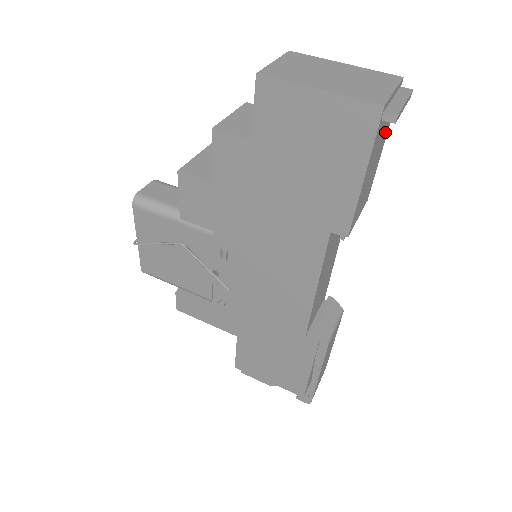
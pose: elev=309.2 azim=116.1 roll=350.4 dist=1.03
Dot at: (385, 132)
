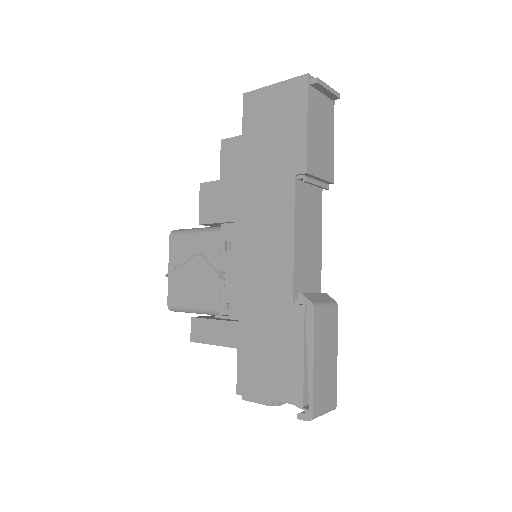
Dot at: (328, 120)
